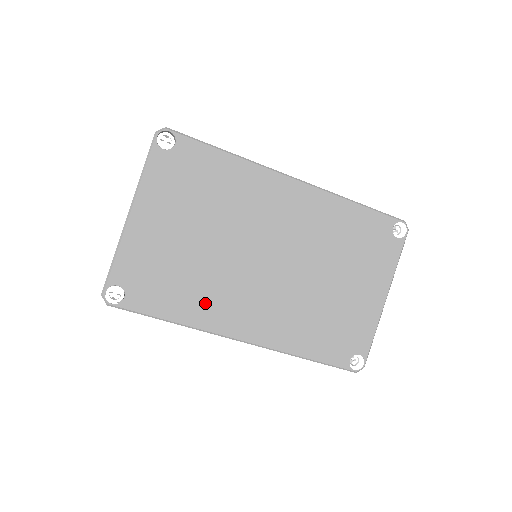
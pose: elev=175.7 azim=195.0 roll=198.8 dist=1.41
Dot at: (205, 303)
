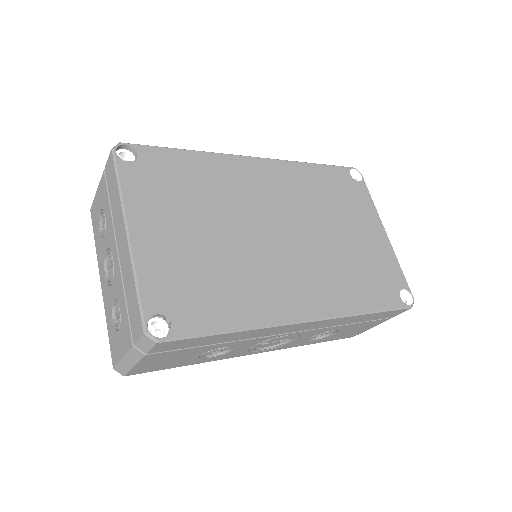
Dot at: (253, 296)
